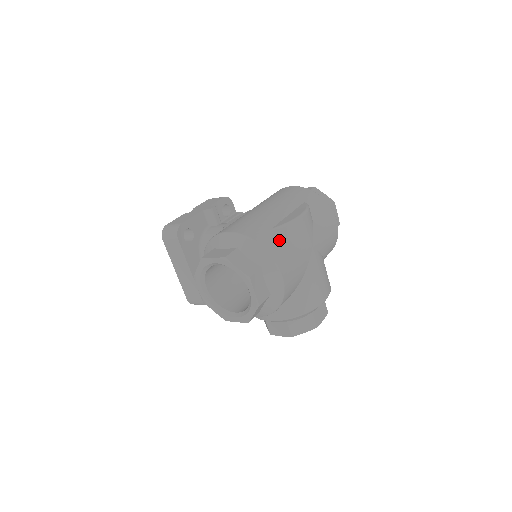
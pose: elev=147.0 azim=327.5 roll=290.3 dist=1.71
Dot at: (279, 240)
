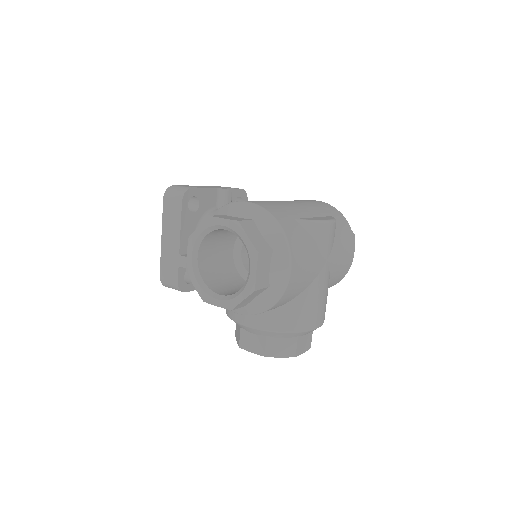
Dot at: (300, 232)
